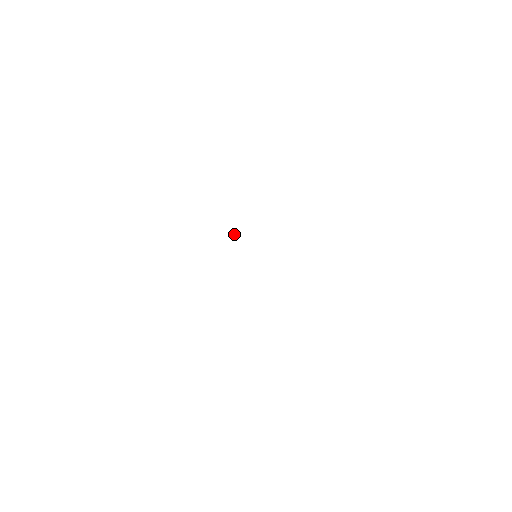
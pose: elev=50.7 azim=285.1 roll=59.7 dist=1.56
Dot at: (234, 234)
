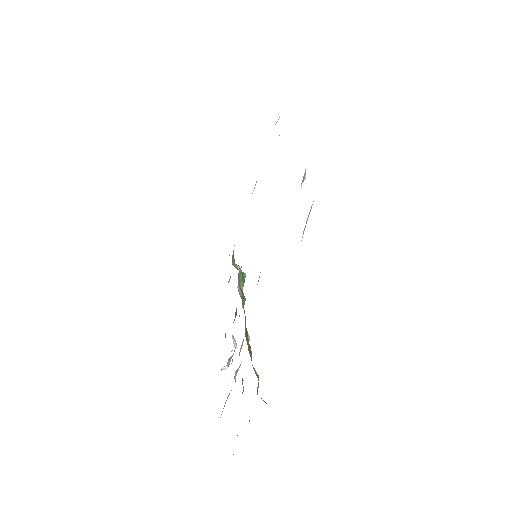
Dot at: occluded
